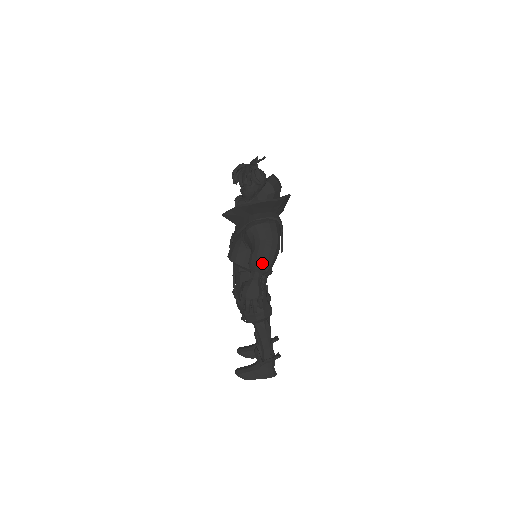
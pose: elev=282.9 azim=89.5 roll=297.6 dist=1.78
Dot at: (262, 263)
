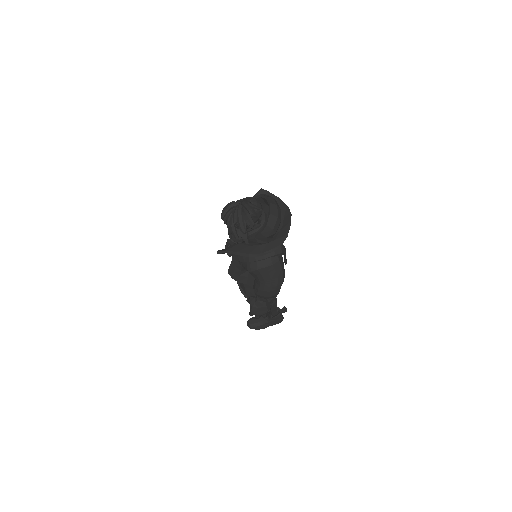
Dot at: (269, 297)
